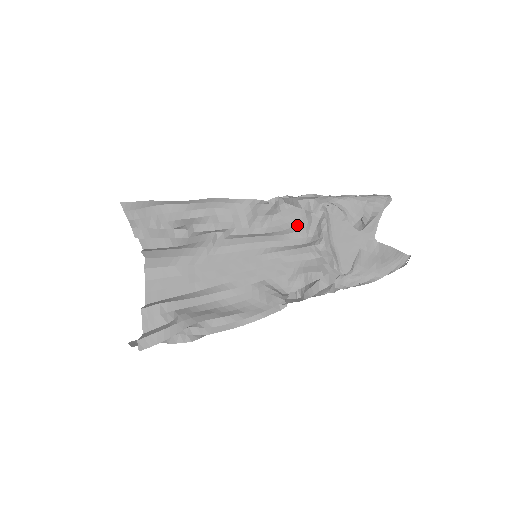
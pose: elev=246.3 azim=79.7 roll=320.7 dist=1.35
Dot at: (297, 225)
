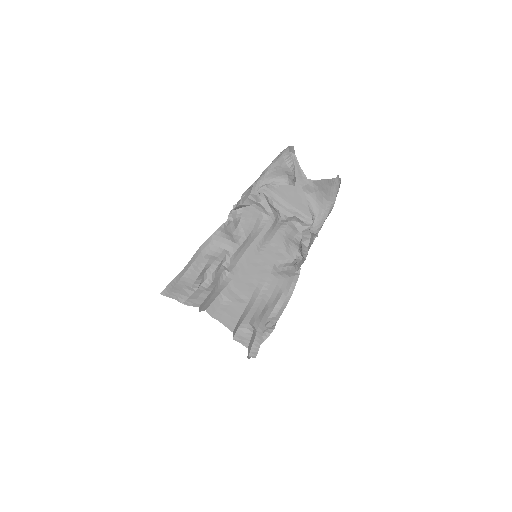
Dot at: (258, 216)
